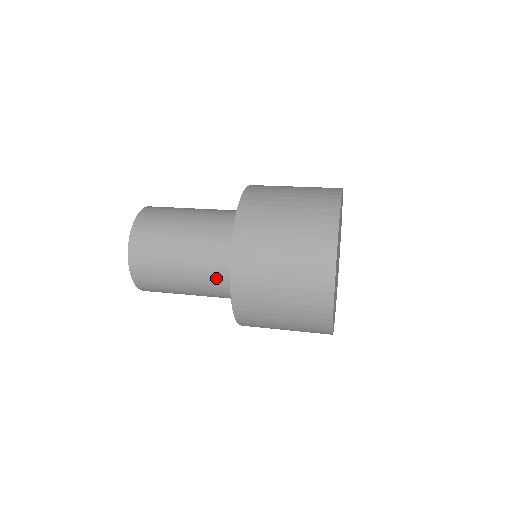
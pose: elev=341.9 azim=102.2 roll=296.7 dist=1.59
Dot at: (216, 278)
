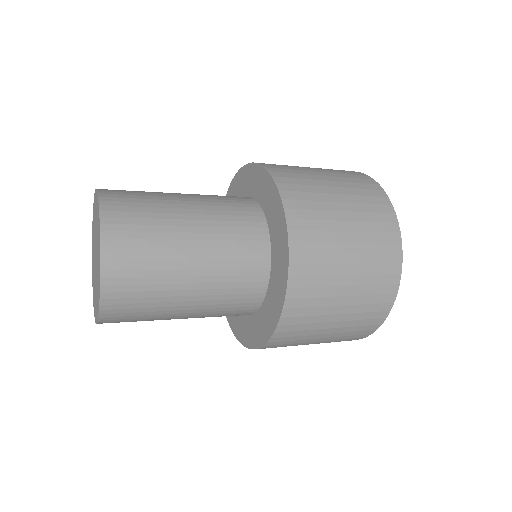
Dot at: (240, 231)
